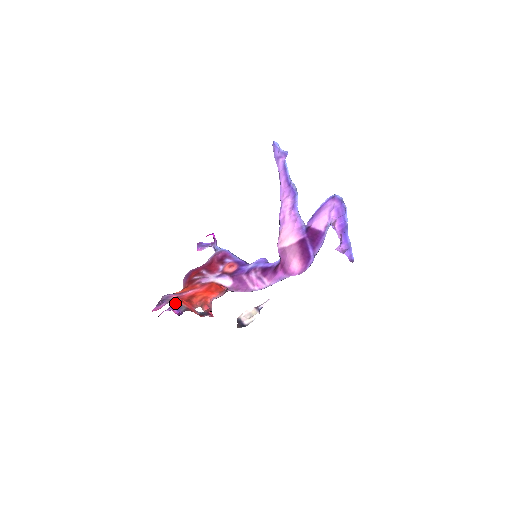
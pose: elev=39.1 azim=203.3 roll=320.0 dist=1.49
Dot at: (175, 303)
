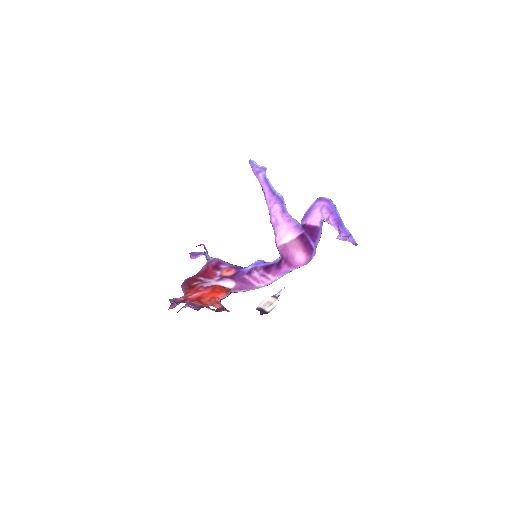
Dot at: (187, 303)
